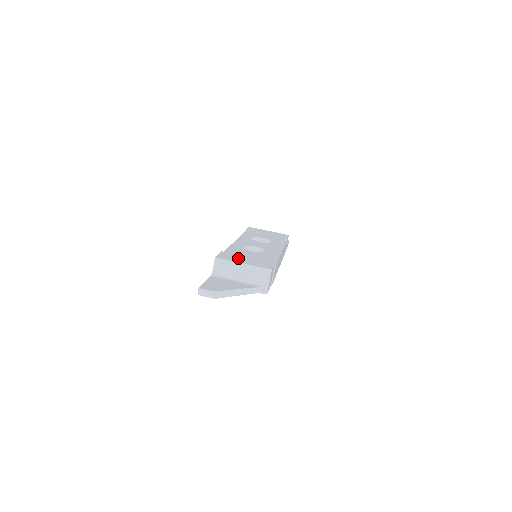
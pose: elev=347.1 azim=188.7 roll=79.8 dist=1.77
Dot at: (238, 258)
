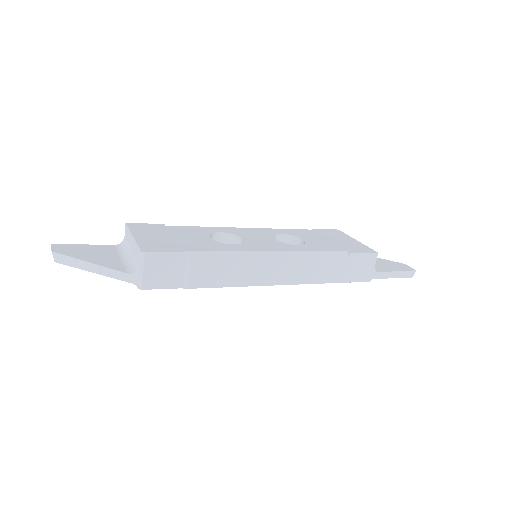
Dot at: (152, 232)
